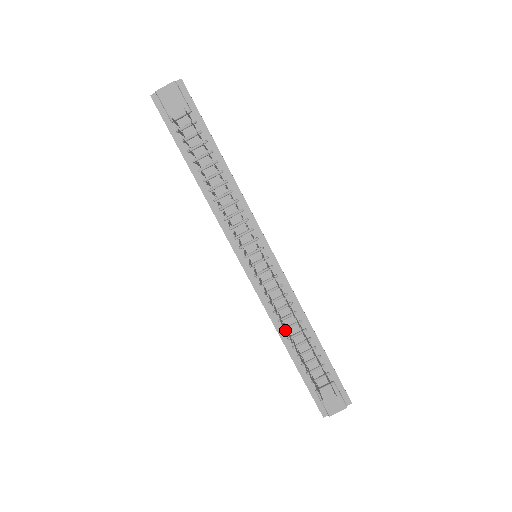
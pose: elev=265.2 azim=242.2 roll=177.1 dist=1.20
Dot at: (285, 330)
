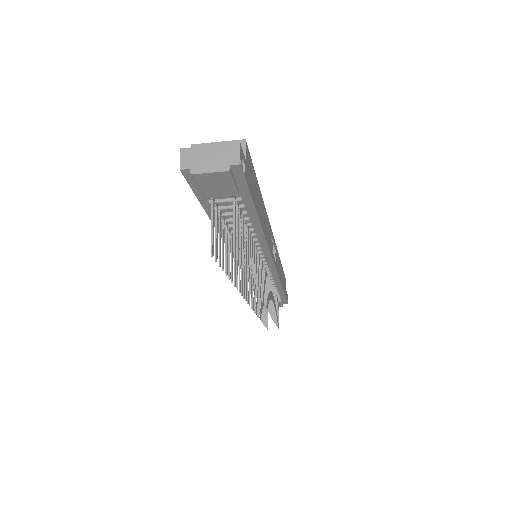
Dot at: (259, 309)
